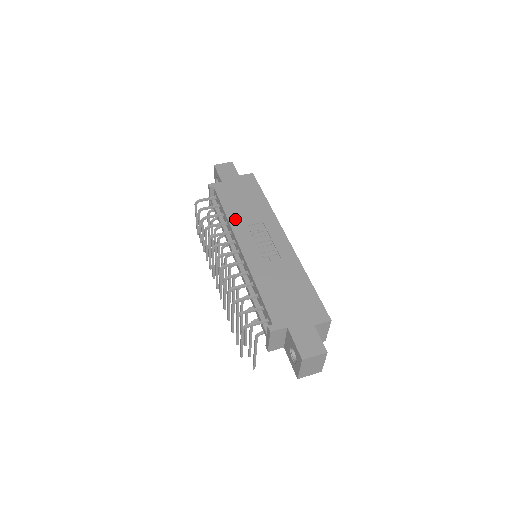
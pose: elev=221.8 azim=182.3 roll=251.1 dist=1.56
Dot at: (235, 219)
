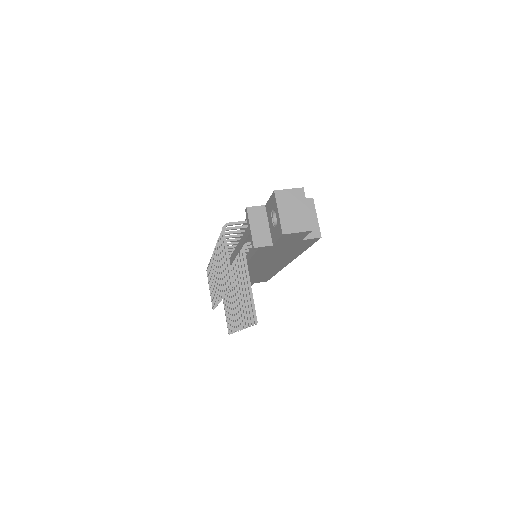
Dot at: occluded
